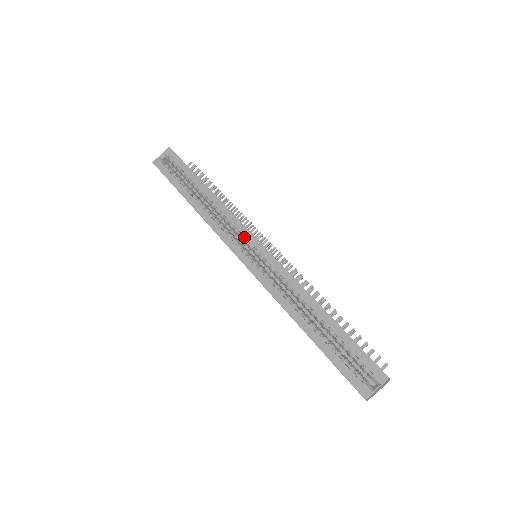
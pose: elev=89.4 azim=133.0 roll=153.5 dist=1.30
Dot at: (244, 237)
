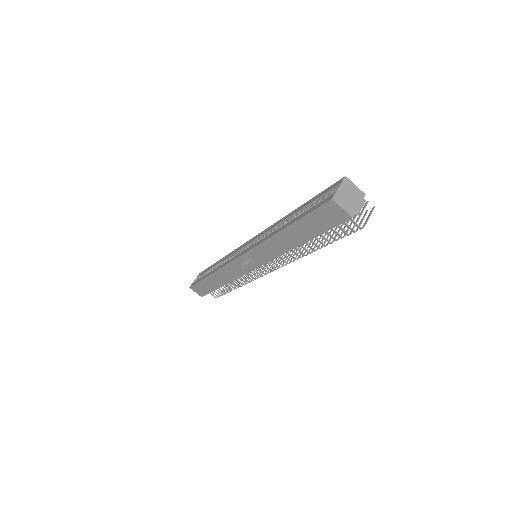
Dot at: (242, 250)
